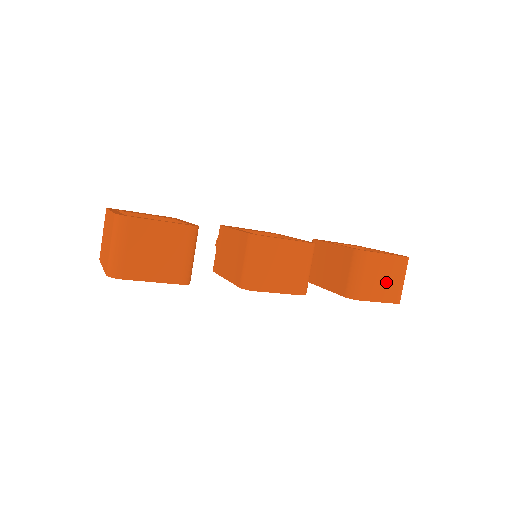
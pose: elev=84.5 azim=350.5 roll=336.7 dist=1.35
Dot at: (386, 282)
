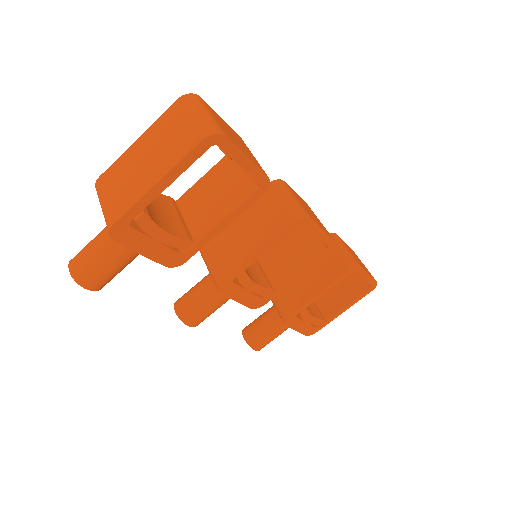
Dot at: (360, 262)
